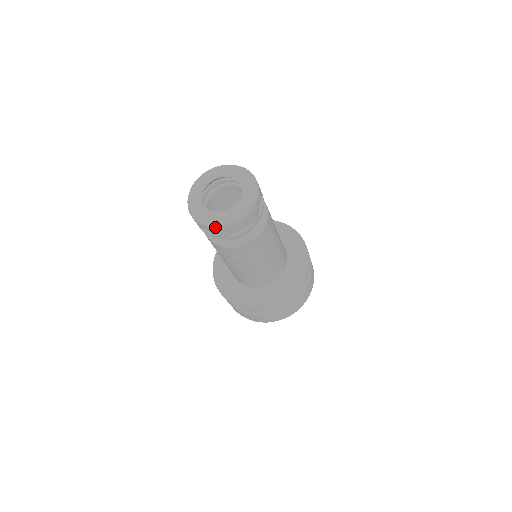
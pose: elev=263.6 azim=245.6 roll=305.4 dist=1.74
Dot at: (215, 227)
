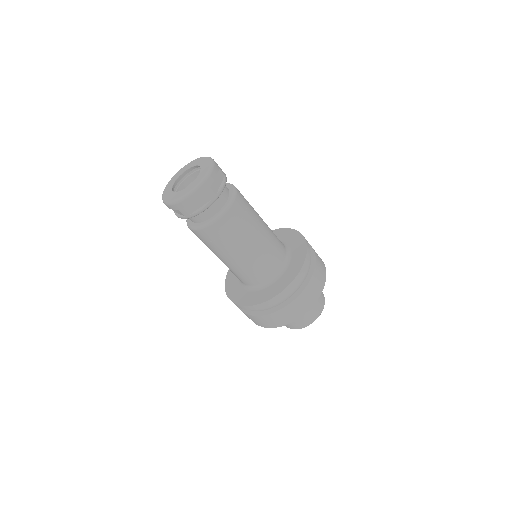
Dot at: (175, 203)
